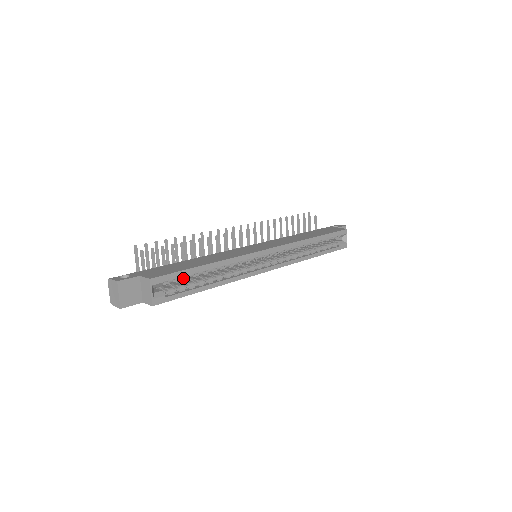
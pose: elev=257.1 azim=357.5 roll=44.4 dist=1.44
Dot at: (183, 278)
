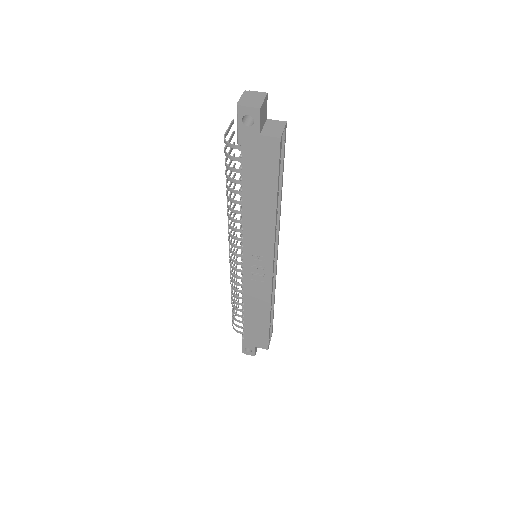
Dot at: occluded
